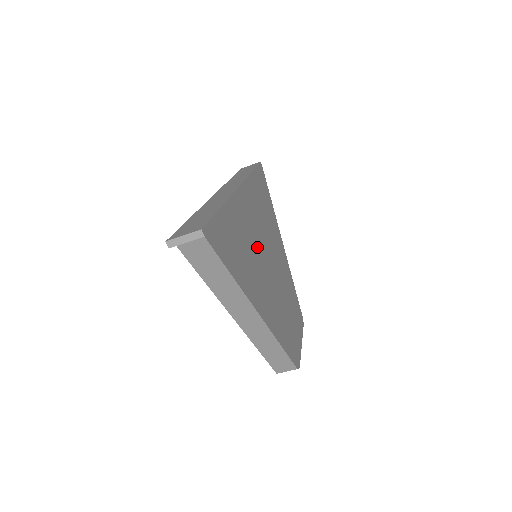
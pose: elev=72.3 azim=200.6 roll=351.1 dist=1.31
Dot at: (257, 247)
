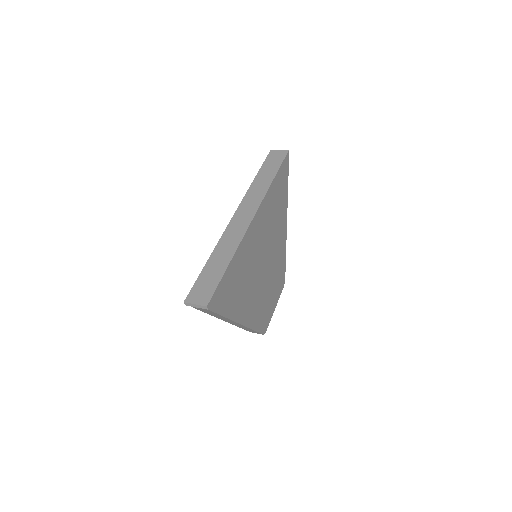
Dot at: (255, 263)
